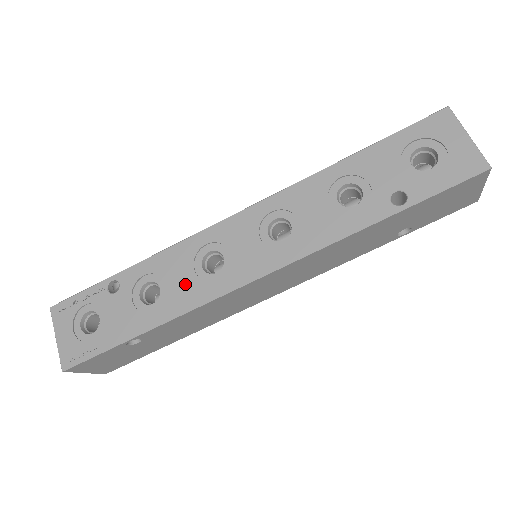
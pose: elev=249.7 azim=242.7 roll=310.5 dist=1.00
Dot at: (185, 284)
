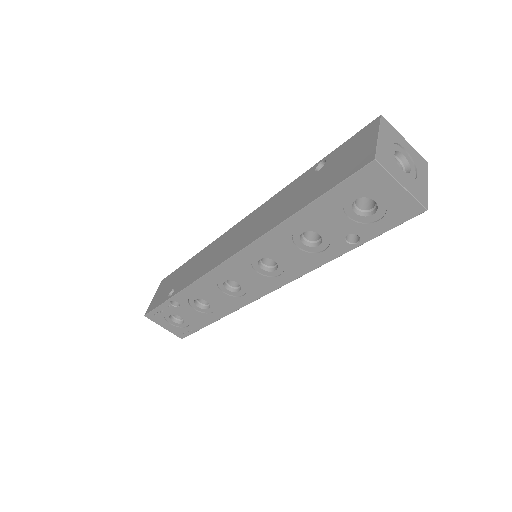
Dot at: (222, 299)
